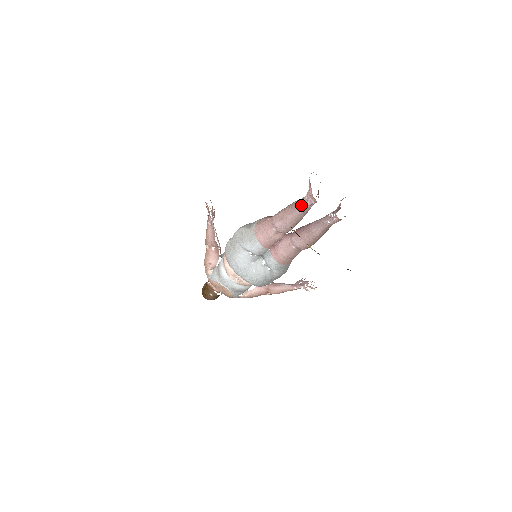
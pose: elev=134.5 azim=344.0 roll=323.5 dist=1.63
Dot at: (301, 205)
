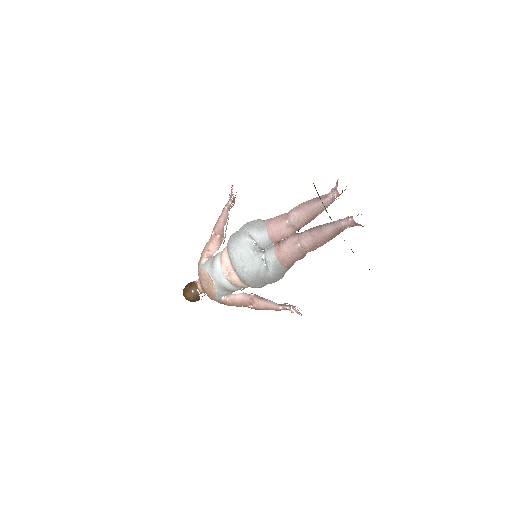
Dot at: (323, 198)
